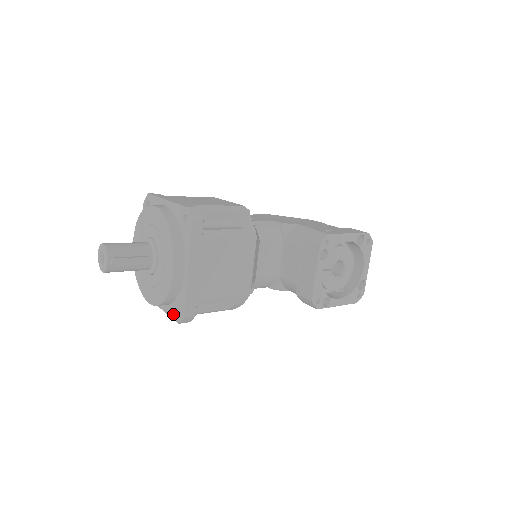
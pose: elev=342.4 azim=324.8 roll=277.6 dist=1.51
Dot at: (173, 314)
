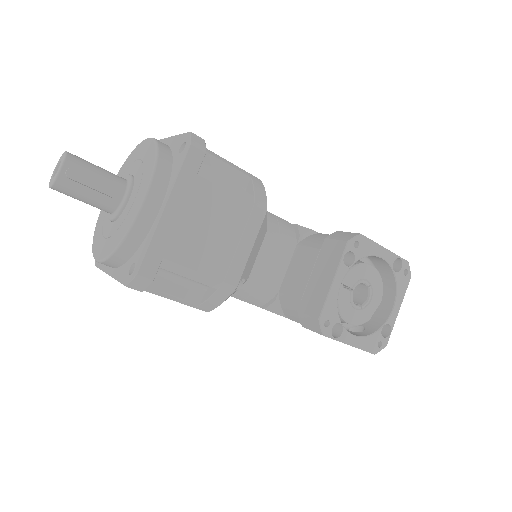
Dot at: (123, 275)
